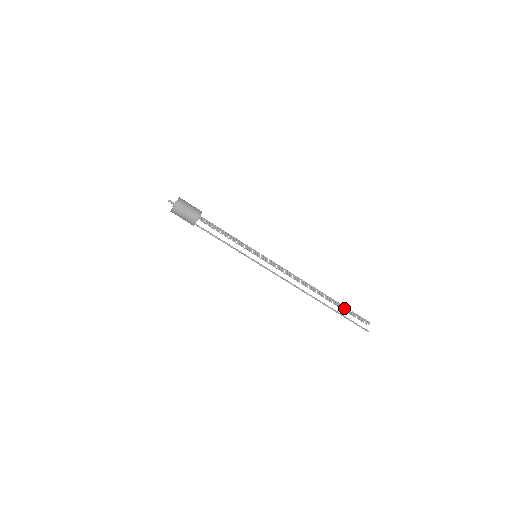
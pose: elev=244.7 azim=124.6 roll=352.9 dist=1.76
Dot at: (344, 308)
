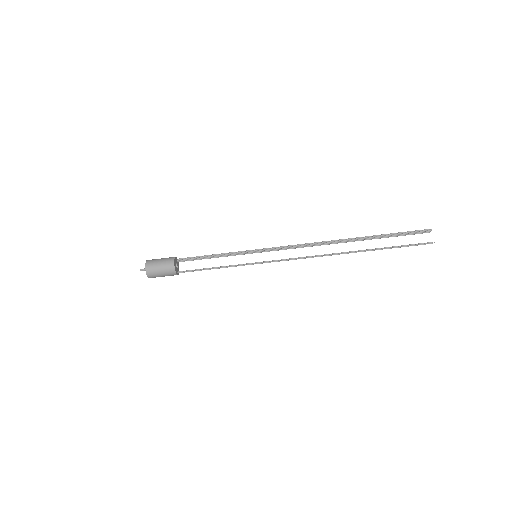
Dot at: (389, 235)
